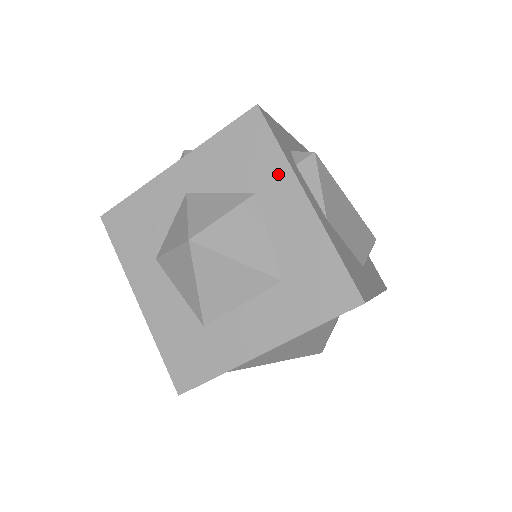
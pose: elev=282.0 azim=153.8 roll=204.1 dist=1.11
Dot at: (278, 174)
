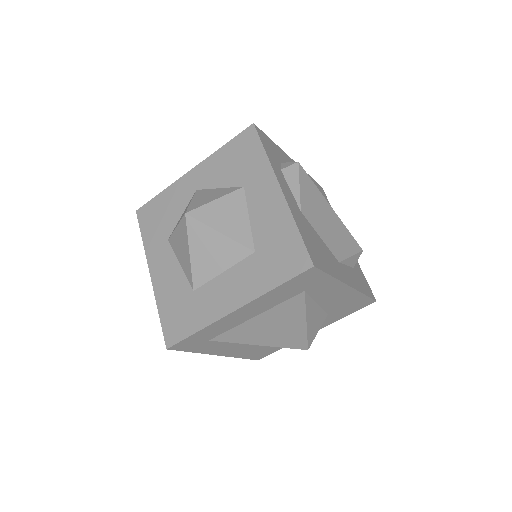
Dot at: (261, 171)
